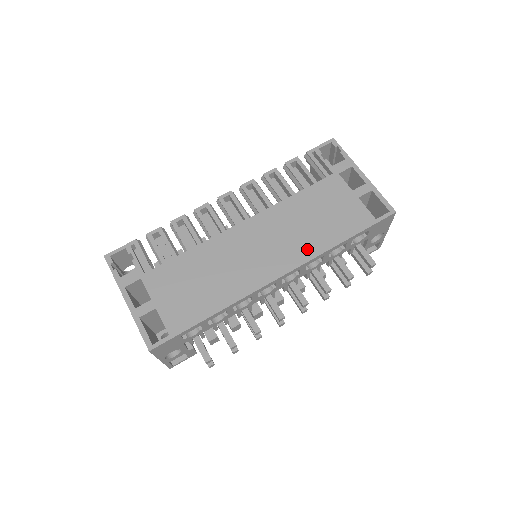
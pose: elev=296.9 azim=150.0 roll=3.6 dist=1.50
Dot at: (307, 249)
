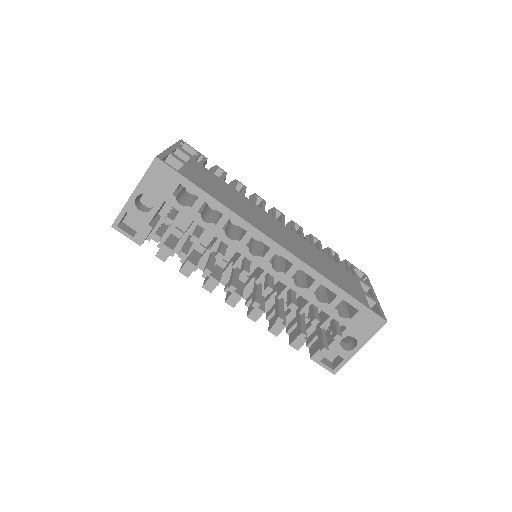
Dot at: (310, 262)
